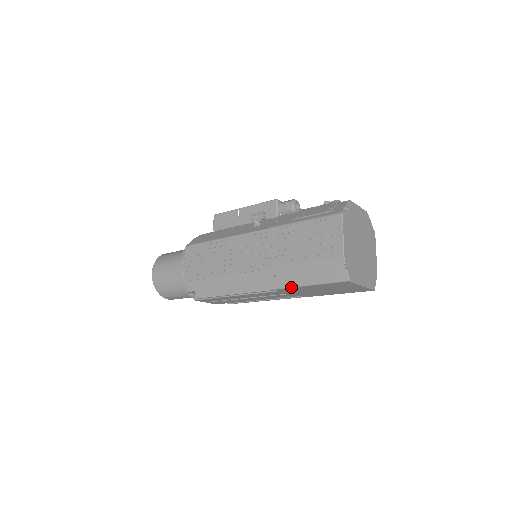
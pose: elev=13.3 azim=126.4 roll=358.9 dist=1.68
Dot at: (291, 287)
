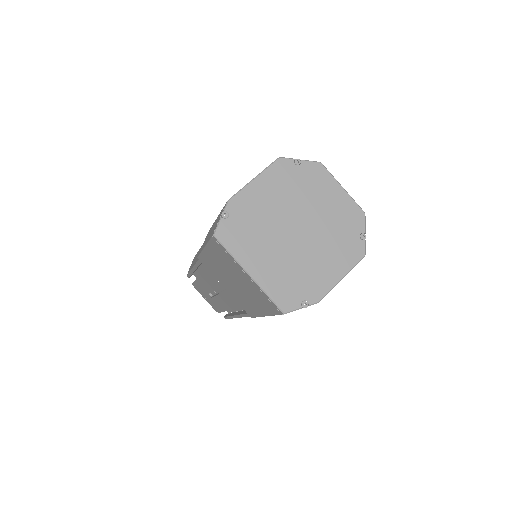
Dot at: (201, 252)
